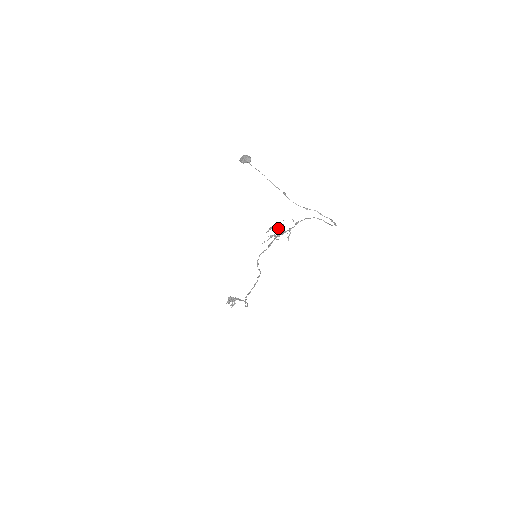
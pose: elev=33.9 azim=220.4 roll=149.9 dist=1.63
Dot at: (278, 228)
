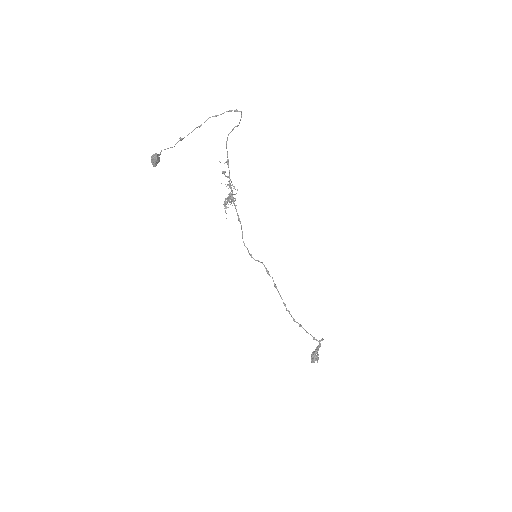
Dot at: (229, 193)
